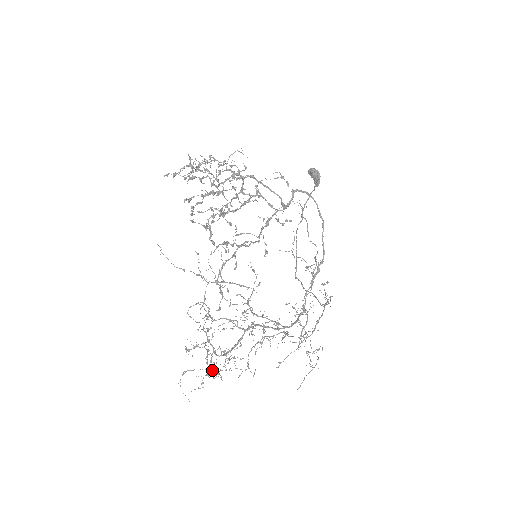
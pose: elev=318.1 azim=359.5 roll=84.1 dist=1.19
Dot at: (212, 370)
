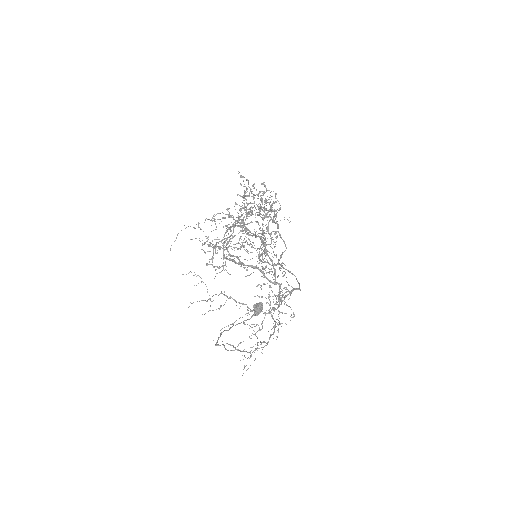
Dot at: occluded
